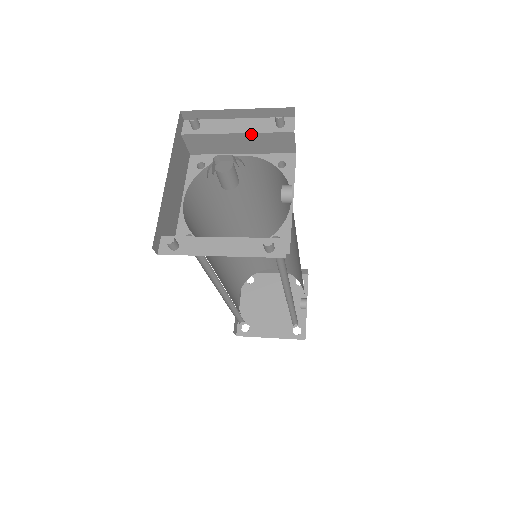
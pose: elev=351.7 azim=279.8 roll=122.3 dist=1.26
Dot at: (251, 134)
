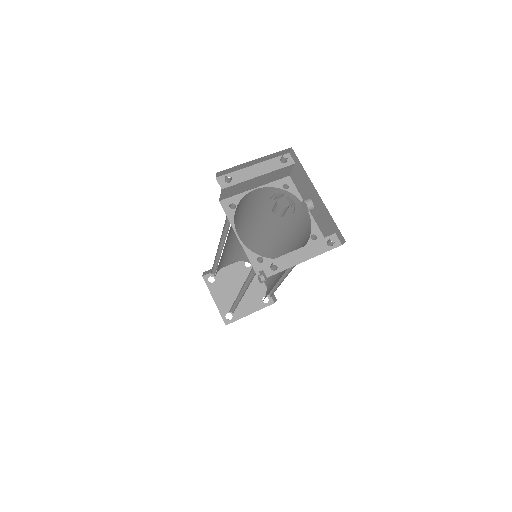
Dot at: (268, 173)
